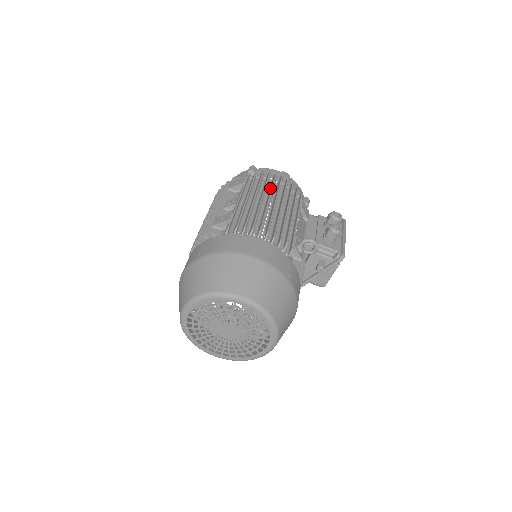
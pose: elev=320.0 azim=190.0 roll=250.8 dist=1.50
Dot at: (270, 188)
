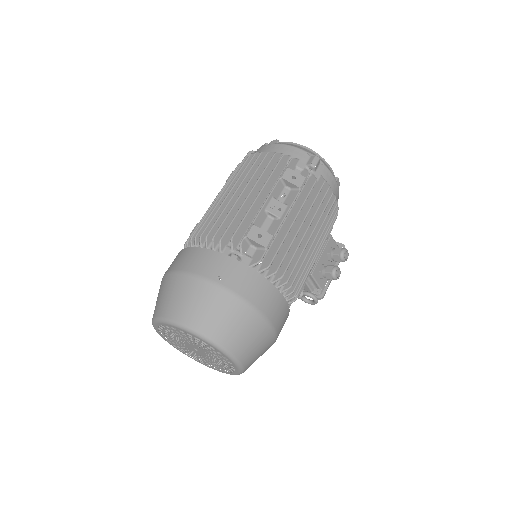
Dot at: occluded
